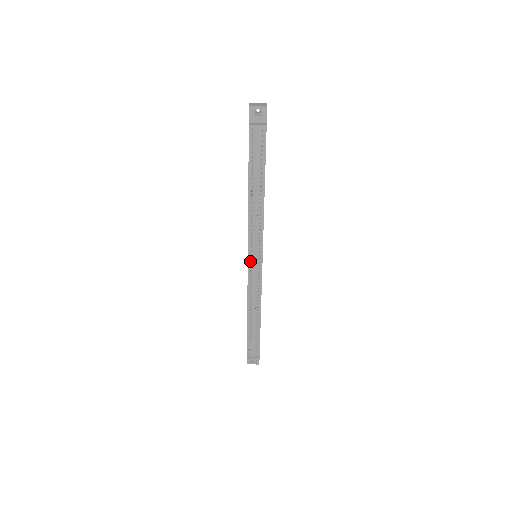
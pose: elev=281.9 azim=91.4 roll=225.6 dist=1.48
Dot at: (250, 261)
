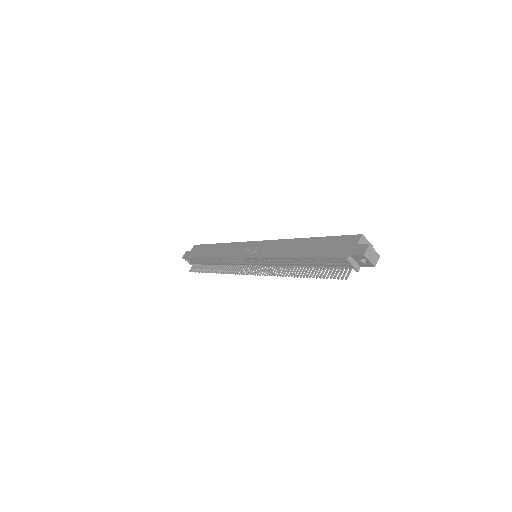
Dot at: (248, 260)
